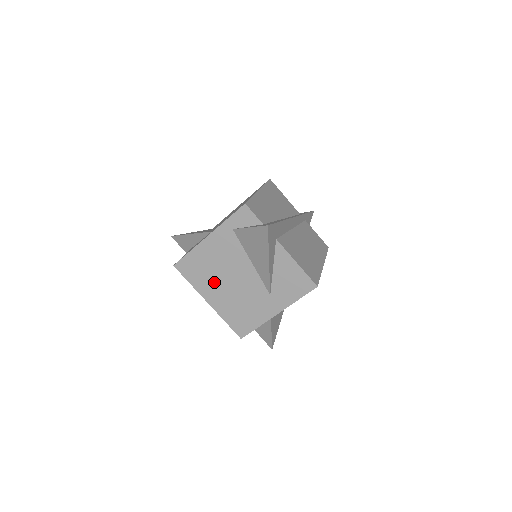
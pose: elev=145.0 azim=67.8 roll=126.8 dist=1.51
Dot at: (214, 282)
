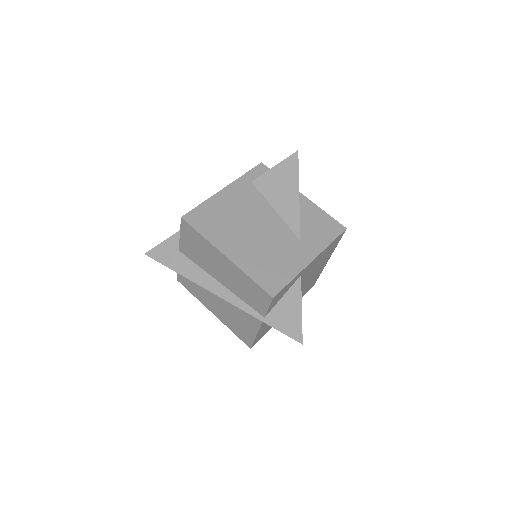
Dot at: (233, 232)
